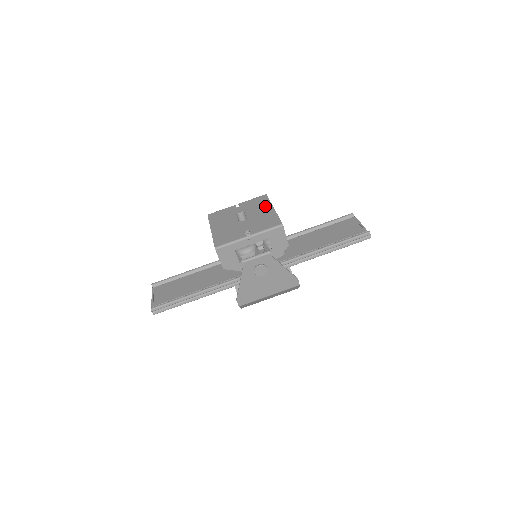
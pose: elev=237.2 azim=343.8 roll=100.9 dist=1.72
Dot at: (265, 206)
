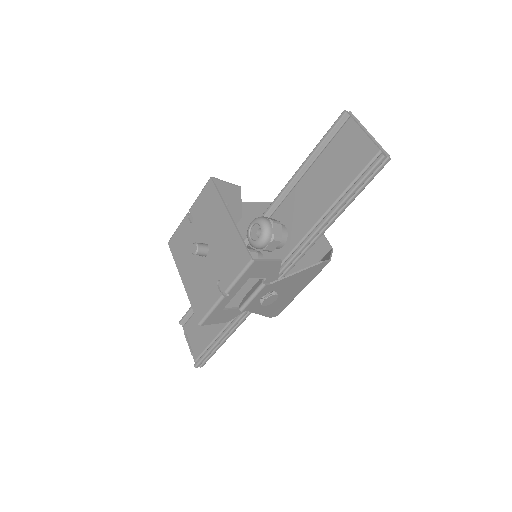
Dot at: (218, 213)
